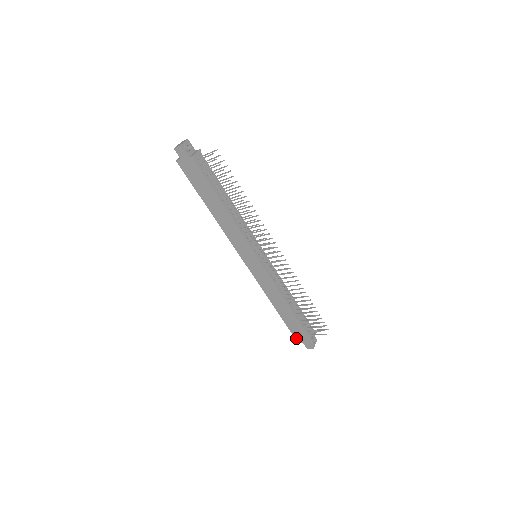
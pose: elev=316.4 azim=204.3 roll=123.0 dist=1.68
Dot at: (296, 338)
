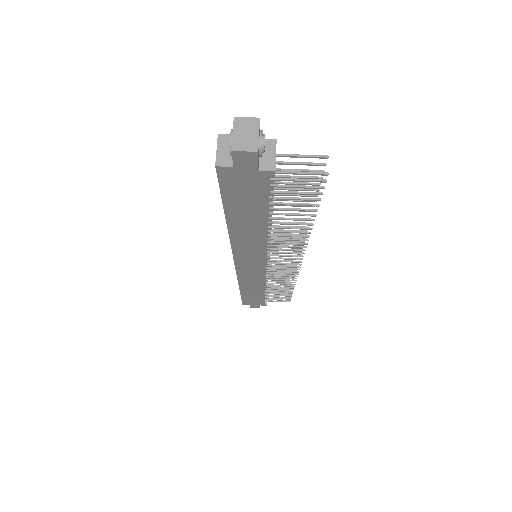
Dot at: (244, 303)
